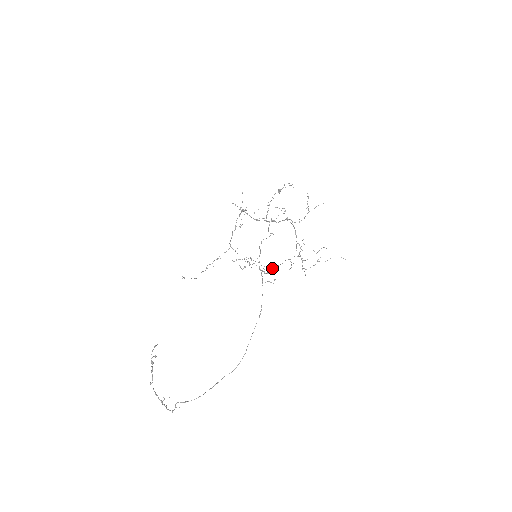
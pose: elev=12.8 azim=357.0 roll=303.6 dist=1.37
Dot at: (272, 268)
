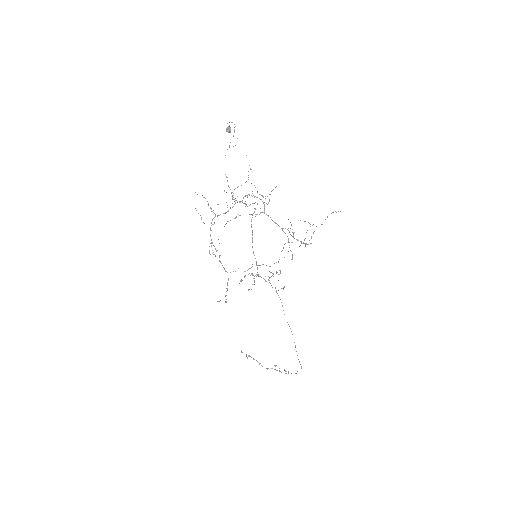
Dot at: occluded
